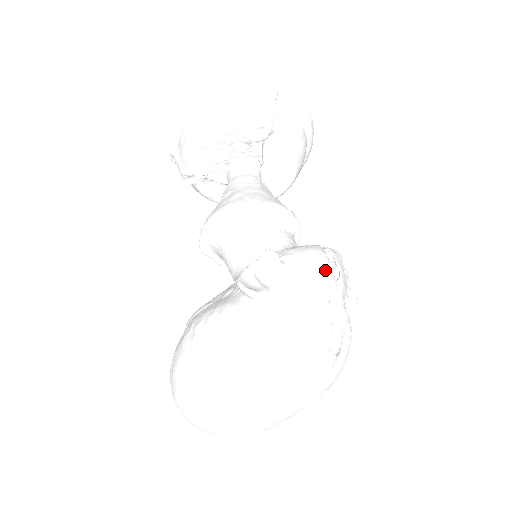
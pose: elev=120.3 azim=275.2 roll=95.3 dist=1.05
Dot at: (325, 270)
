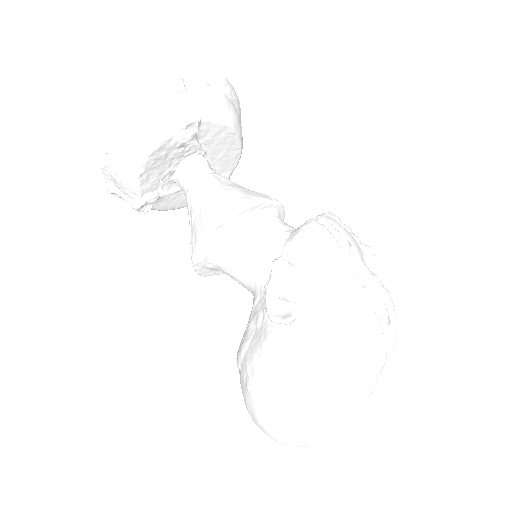
Dot at: (335, 248)
